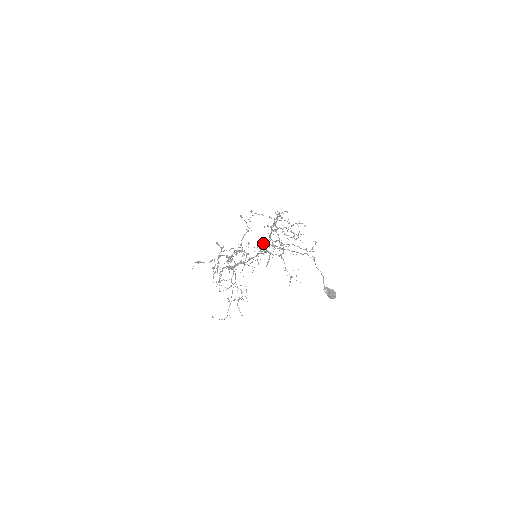
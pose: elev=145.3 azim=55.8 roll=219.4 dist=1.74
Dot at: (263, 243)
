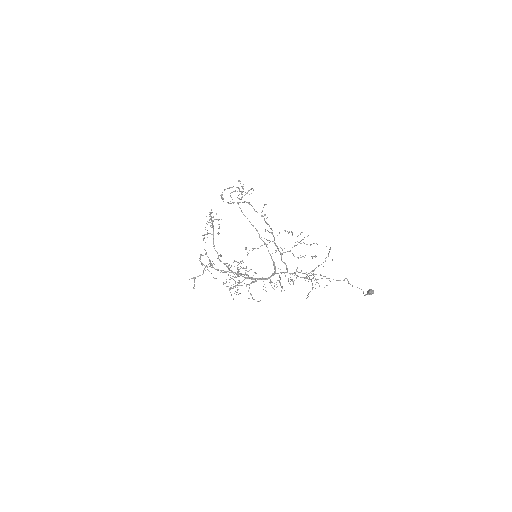
Dot at: (221, 197)
